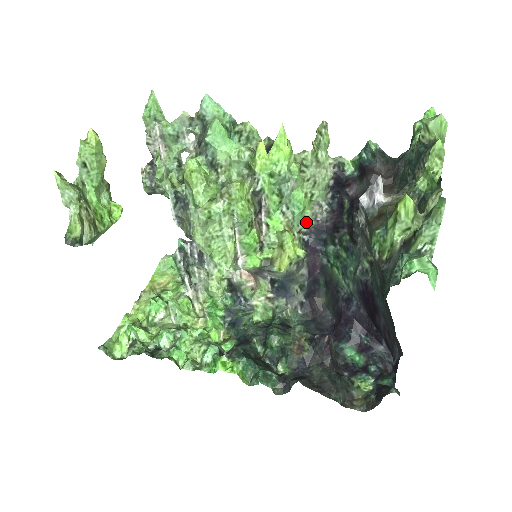
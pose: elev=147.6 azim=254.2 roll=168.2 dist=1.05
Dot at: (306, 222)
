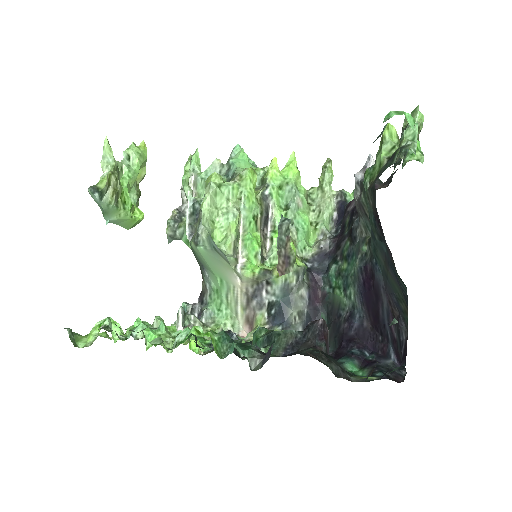
Dot at: (310, 249)
